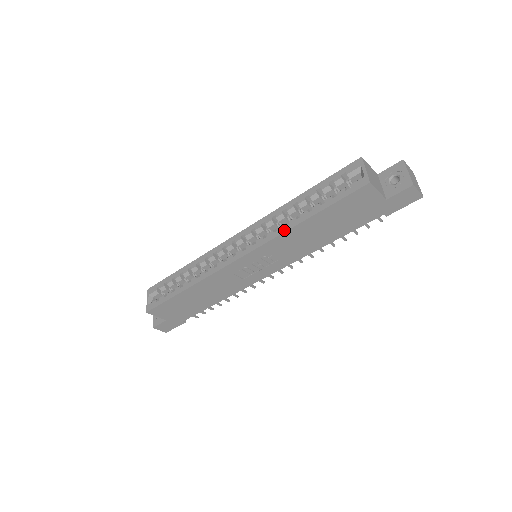
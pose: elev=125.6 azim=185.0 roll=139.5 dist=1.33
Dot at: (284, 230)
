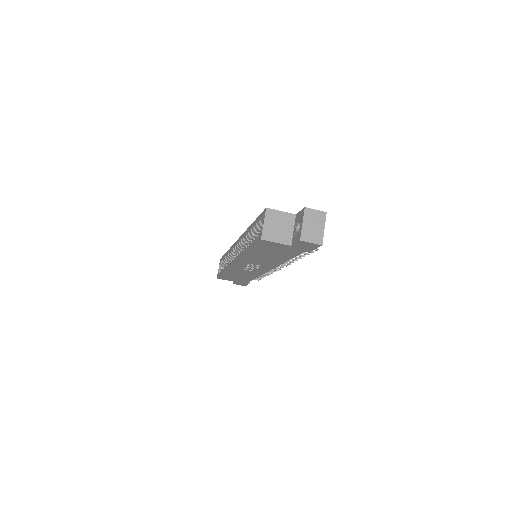
Dot at: (242, 254)
